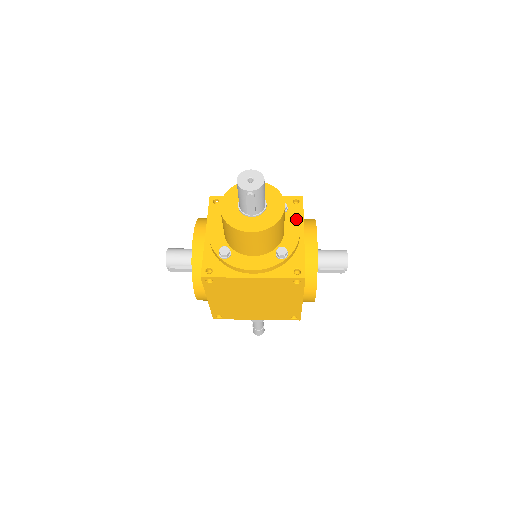
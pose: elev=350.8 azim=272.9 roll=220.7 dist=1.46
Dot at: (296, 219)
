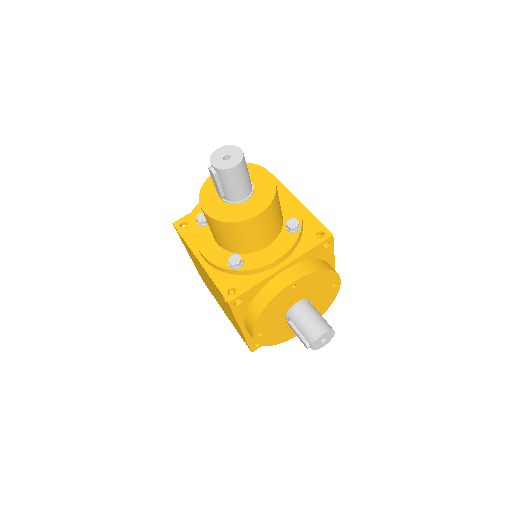
Dot at: (290, 247)
